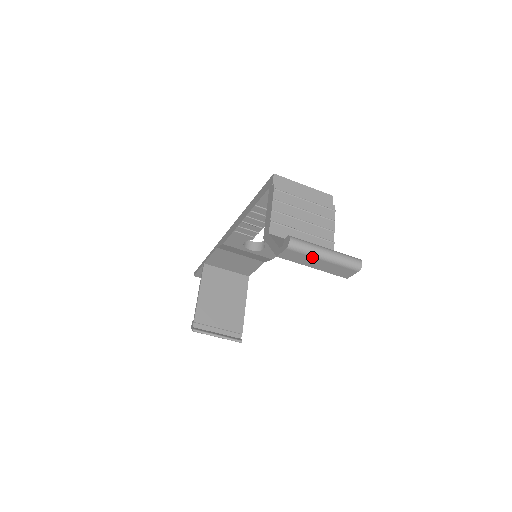
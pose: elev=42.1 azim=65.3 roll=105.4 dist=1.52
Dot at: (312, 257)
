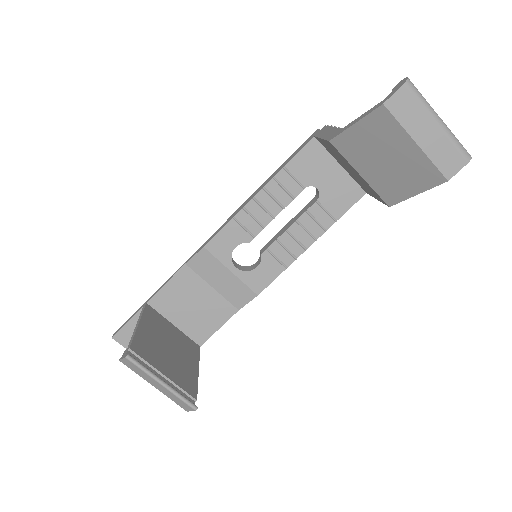
Dot at: (426, 113)
